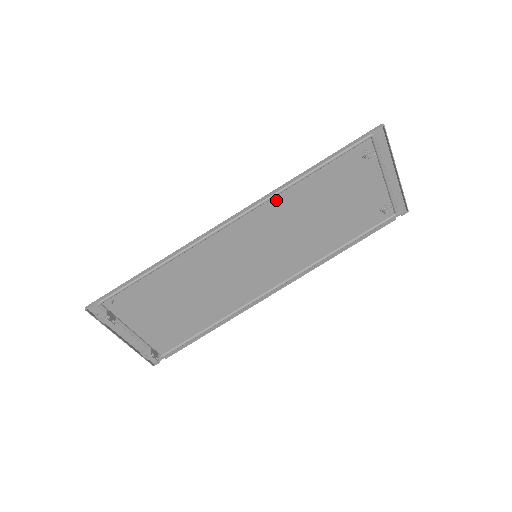
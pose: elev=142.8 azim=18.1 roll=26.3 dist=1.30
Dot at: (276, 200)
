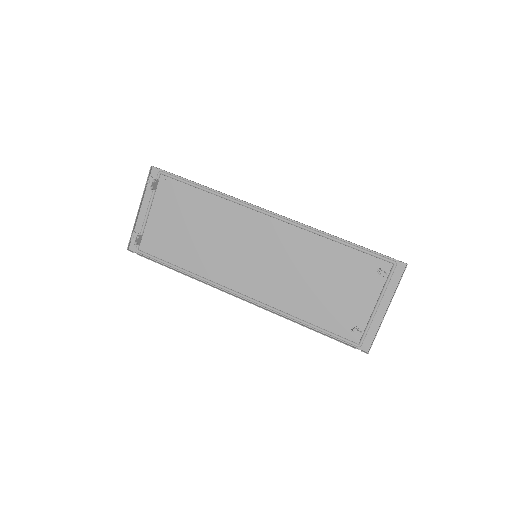
Dot at: (304, 234)
